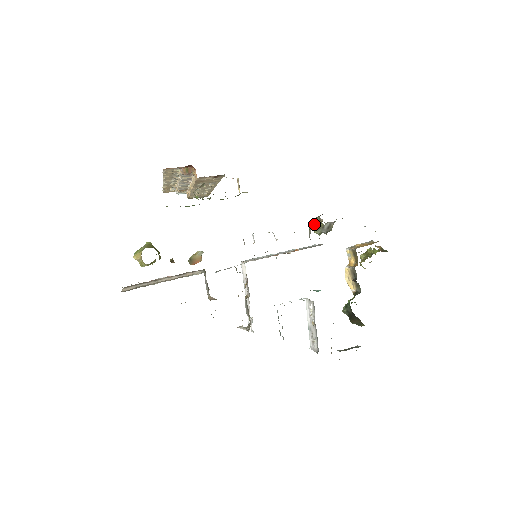
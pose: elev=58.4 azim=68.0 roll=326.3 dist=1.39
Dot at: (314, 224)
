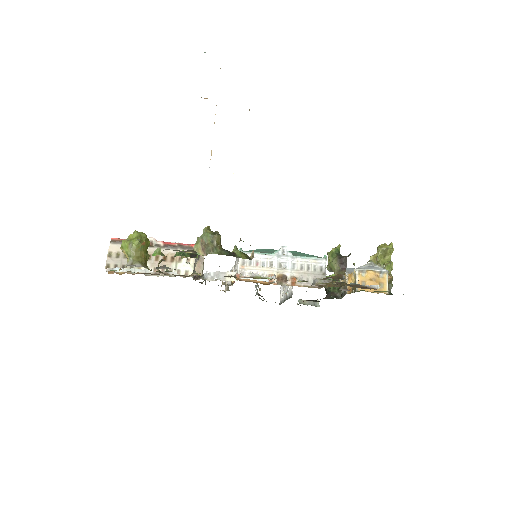
Dot at: (331, 264)
